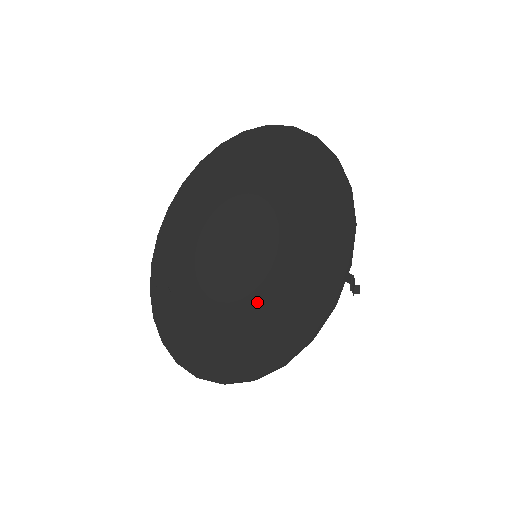
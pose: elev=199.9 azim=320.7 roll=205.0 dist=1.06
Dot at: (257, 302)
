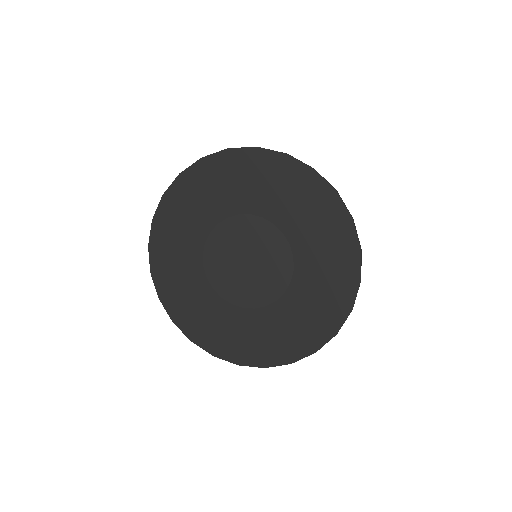
Dot at: (243, 317)
